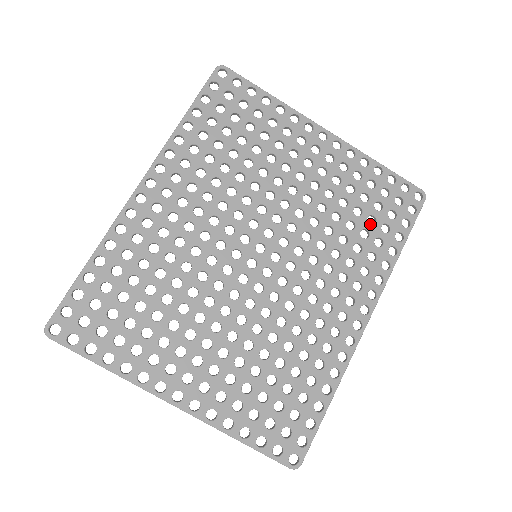
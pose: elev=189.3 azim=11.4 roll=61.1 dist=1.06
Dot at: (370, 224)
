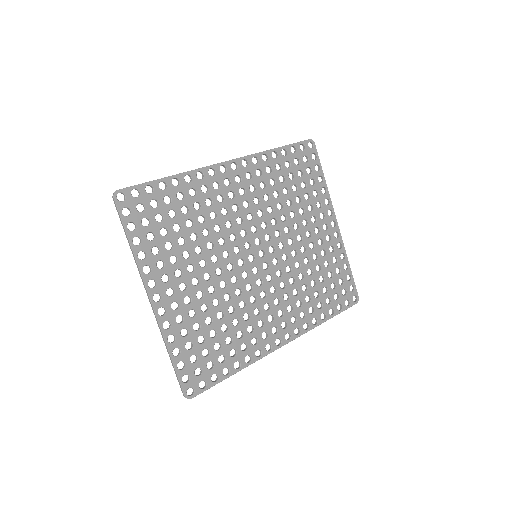
Dot at: occluded
